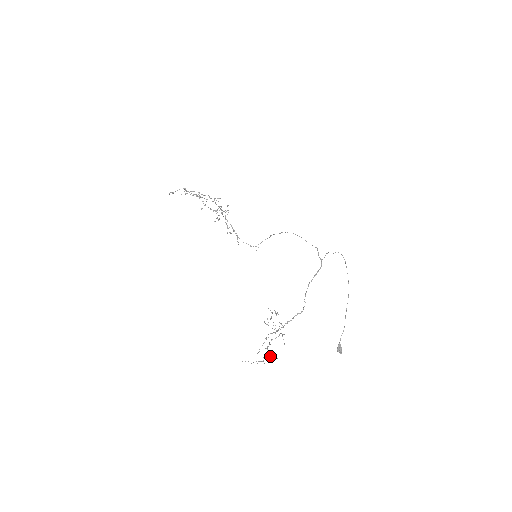
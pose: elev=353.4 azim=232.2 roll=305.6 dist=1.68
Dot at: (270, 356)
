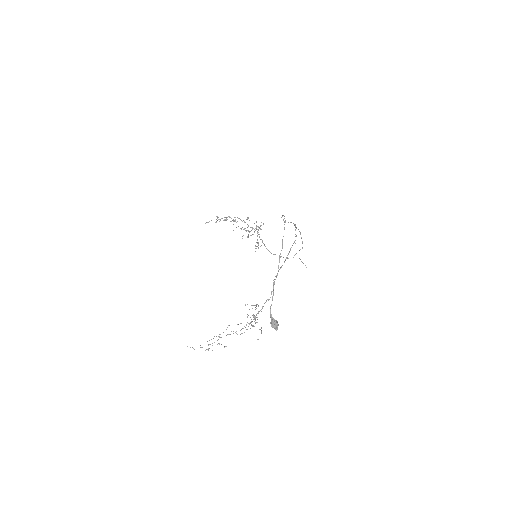
Dot at: (218, 343)
